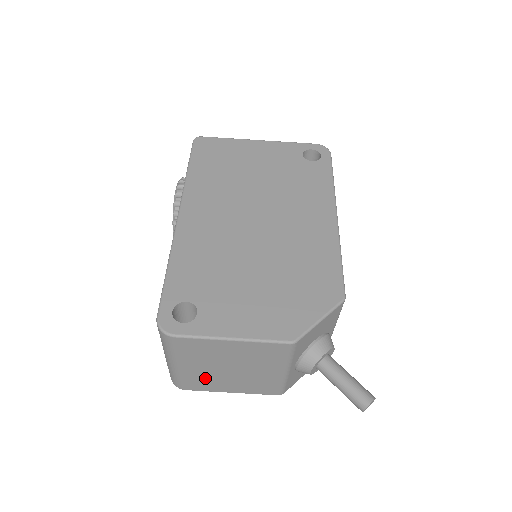
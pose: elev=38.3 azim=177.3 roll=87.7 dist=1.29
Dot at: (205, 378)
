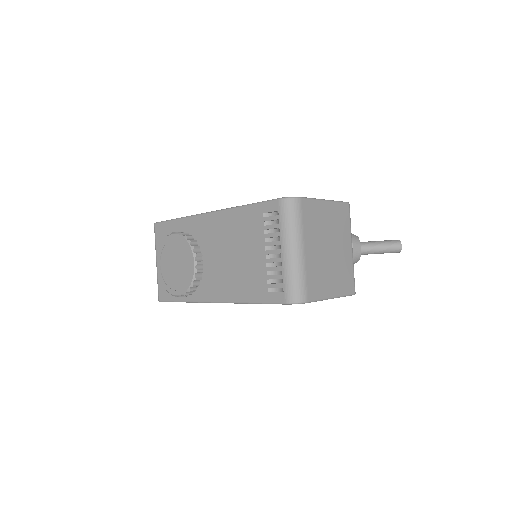
Dot at: (318, 270)
